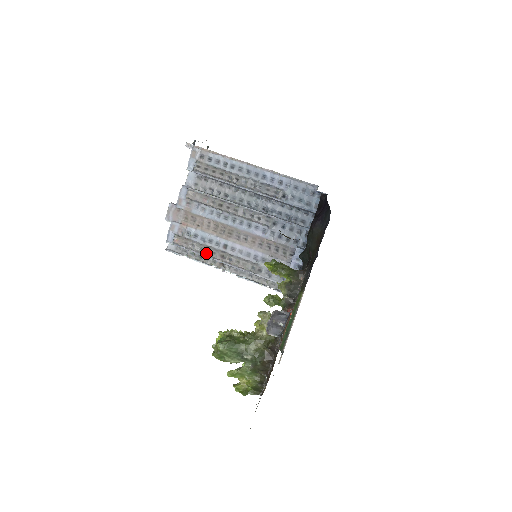
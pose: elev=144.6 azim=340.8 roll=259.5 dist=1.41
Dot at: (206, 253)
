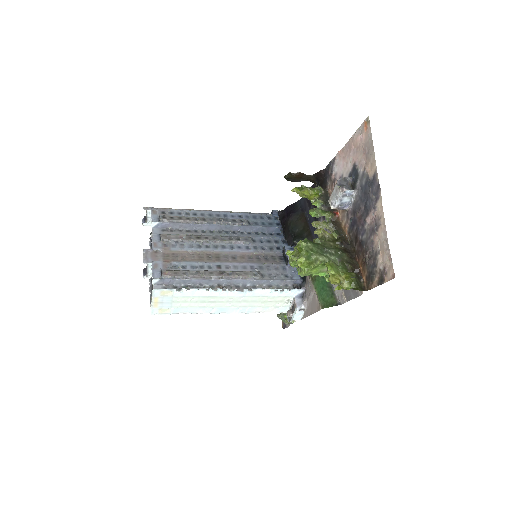
Dot at: (203, 275)
